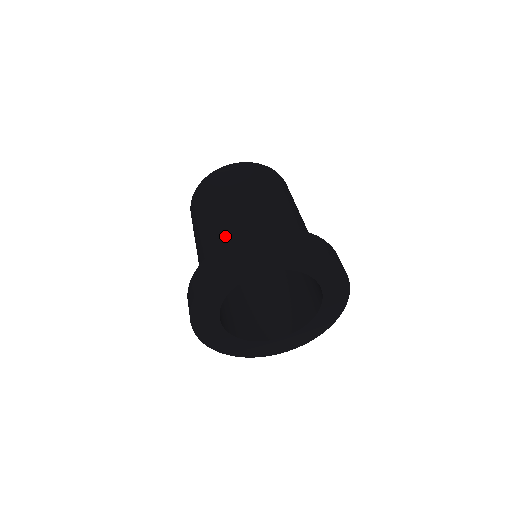
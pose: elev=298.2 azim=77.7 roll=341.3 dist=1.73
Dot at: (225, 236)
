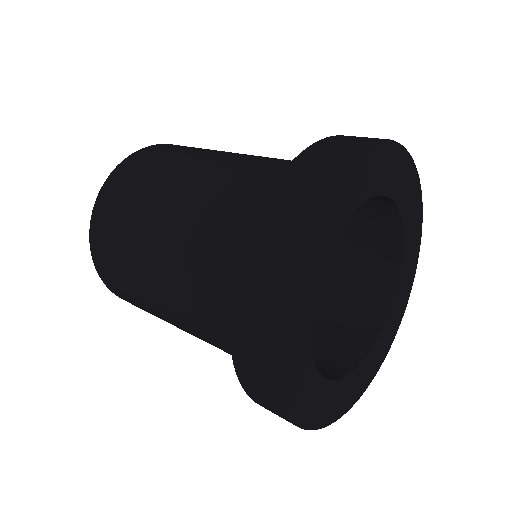
Dot at: (263, 172)
